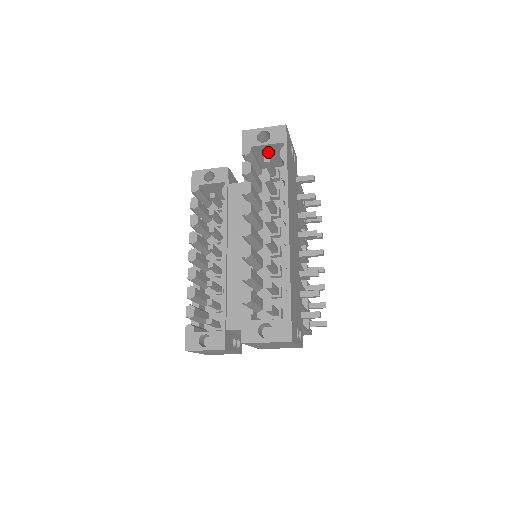
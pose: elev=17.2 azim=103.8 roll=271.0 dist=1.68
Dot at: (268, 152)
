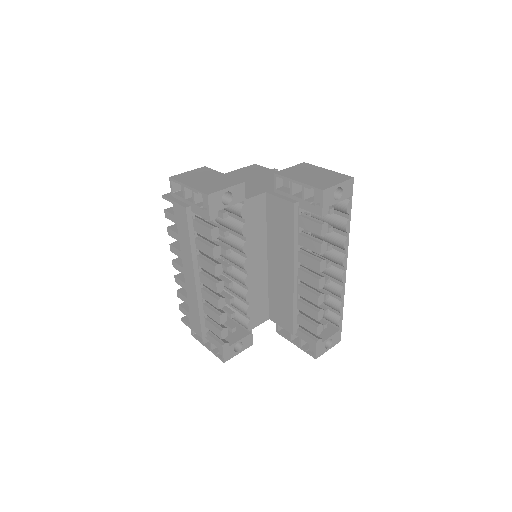
Dot at: occluded
